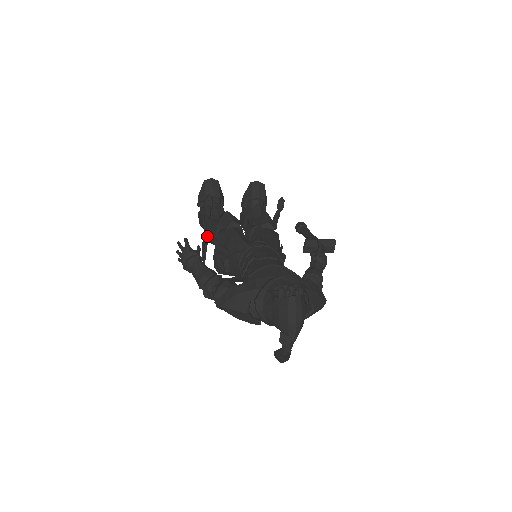
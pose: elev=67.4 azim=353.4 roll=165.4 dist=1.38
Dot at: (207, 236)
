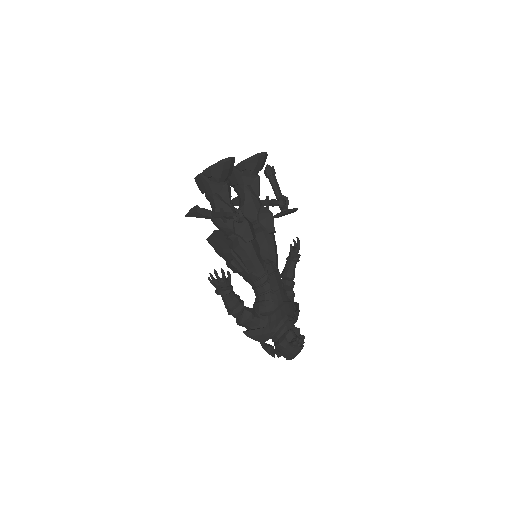
Dot at: (215, 222)
